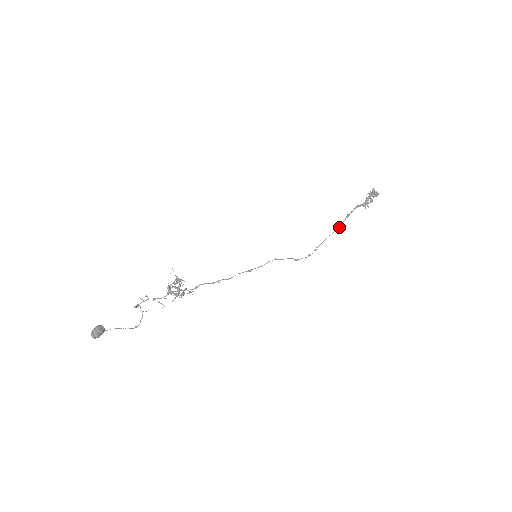
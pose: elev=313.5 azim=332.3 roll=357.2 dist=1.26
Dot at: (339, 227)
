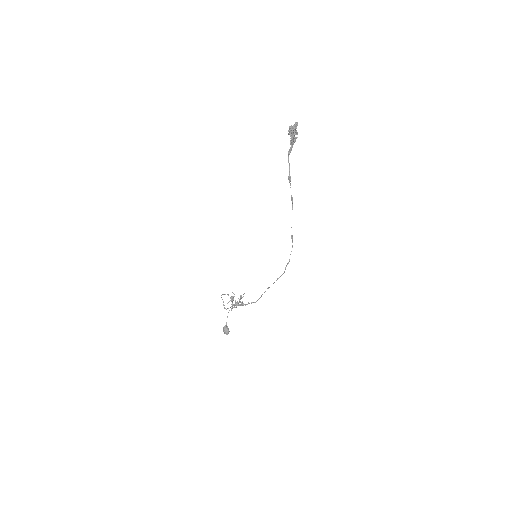
Dot at: (292, 200)
